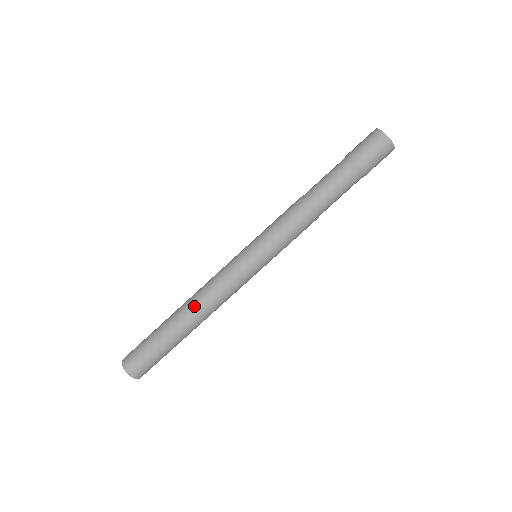
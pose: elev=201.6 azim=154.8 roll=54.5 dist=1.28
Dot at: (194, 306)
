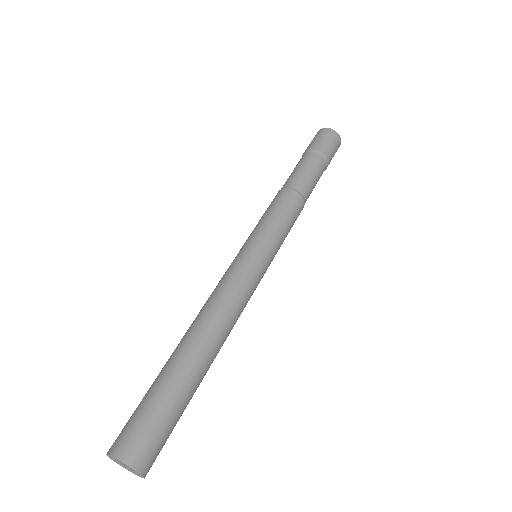
Dot at: (216, 329)
